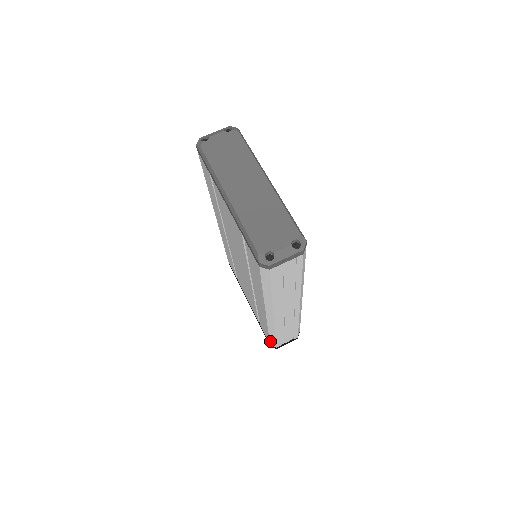
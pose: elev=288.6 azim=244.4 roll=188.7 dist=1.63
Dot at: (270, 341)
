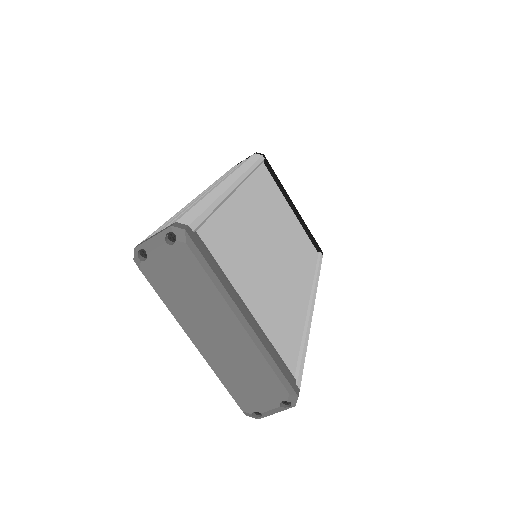
Dot at: occluded
